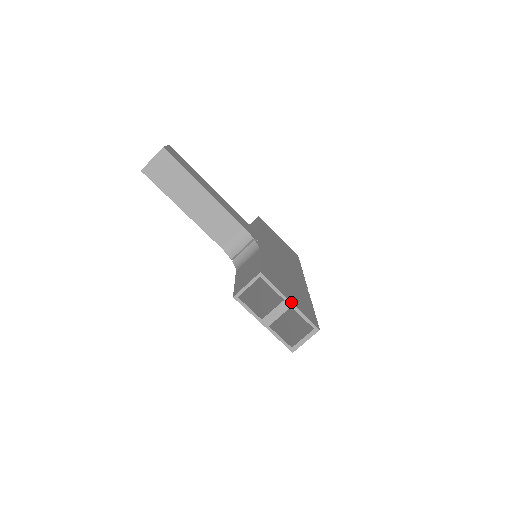
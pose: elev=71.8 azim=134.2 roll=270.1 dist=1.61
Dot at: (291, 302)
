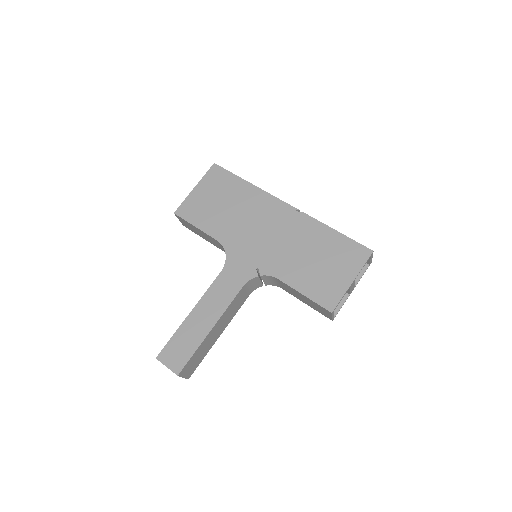
Dot at: (353, 281)
